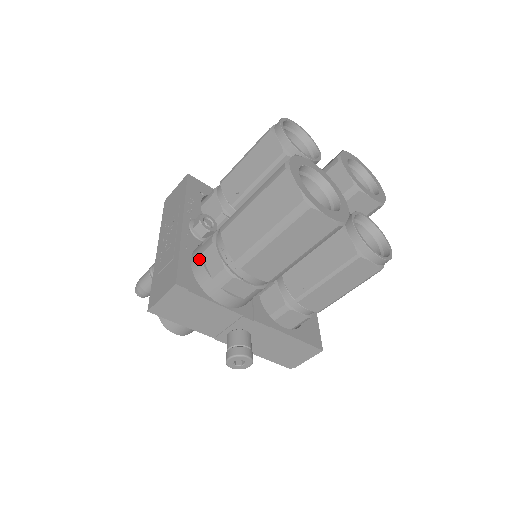
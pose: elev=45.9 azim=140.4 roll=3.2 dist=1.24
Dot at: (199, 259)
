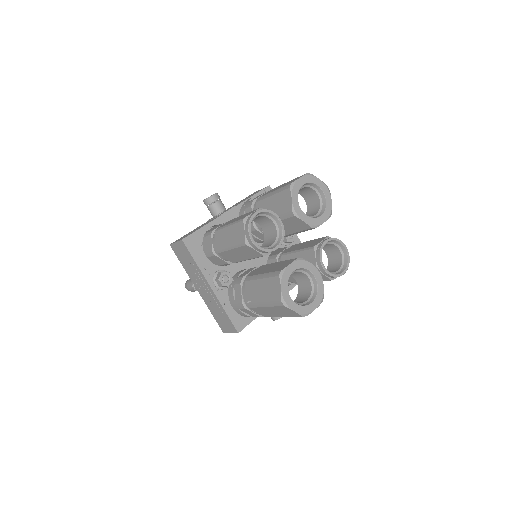
Dot at: (239, 311)
